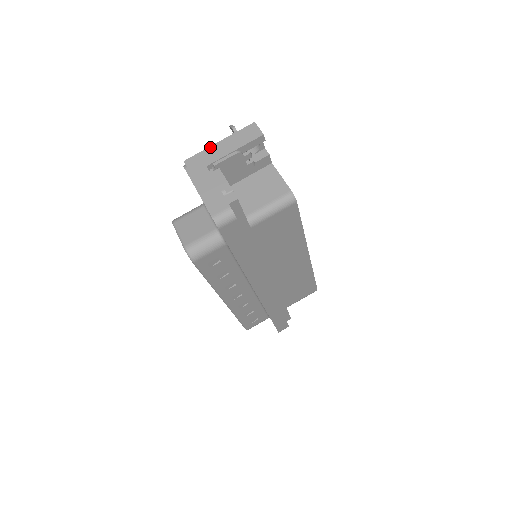
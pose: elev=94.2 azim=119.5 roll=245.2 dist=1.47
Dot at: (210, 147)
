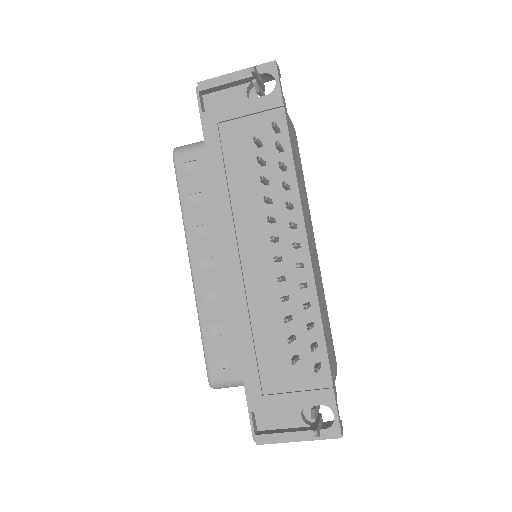
Dot at: occluded
